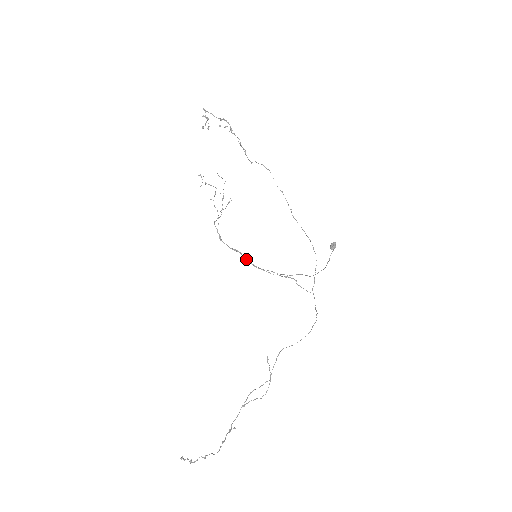
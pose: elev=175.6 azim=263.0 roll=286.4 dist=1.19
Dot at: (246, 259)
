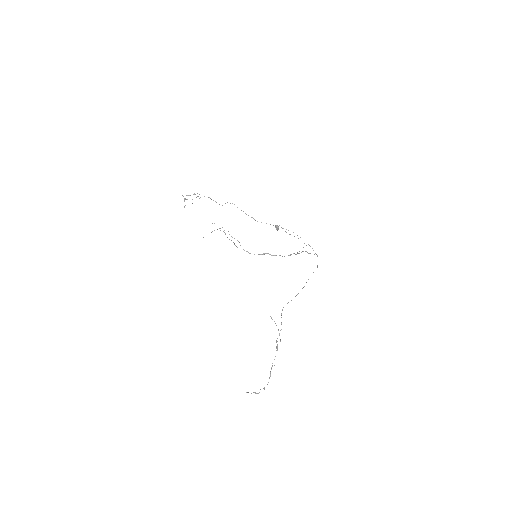
Dot at: (275, 255)
